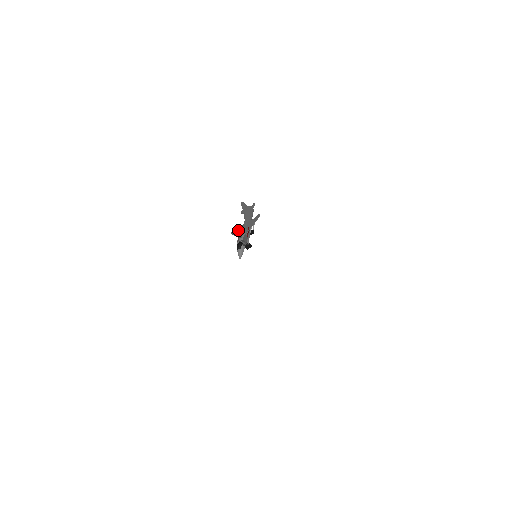
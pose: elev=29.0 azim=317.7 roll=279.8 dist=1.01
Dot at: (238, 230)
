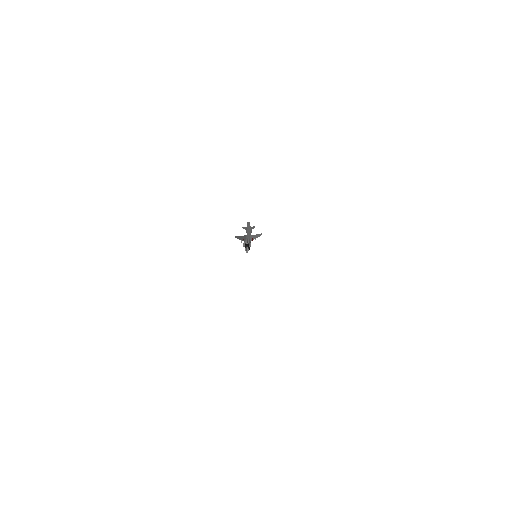
Dot at: (242, 237)
